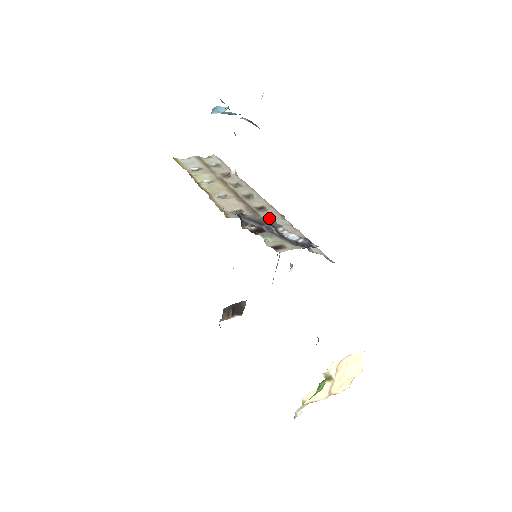
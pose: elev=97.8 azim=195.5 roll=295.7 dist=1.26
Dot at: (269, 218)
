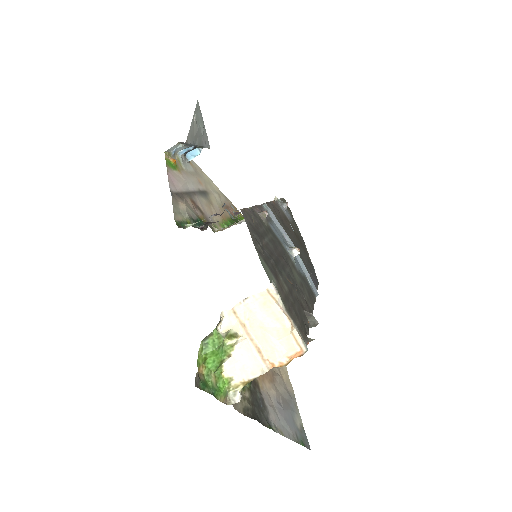
Dot at: (224, 210)
